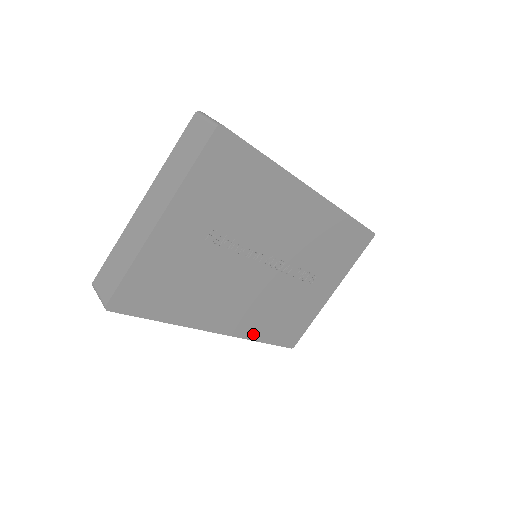
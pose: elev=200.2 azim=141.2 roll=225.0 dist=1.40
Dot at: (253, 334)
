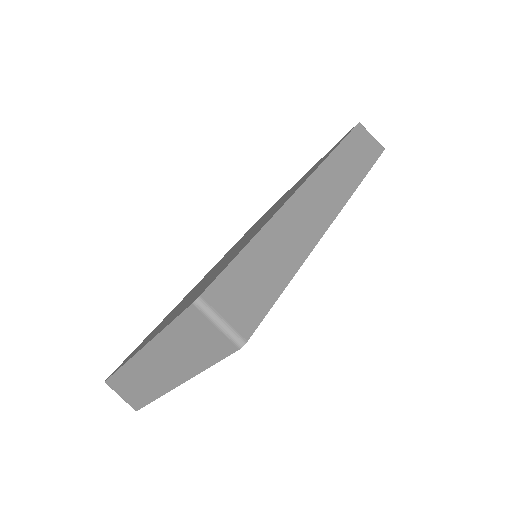
Dot at: occluded
